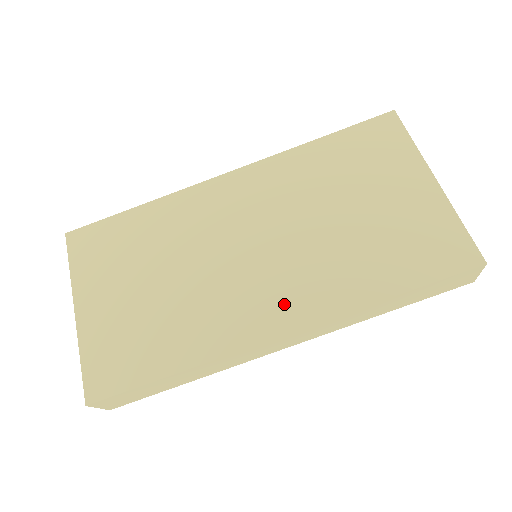
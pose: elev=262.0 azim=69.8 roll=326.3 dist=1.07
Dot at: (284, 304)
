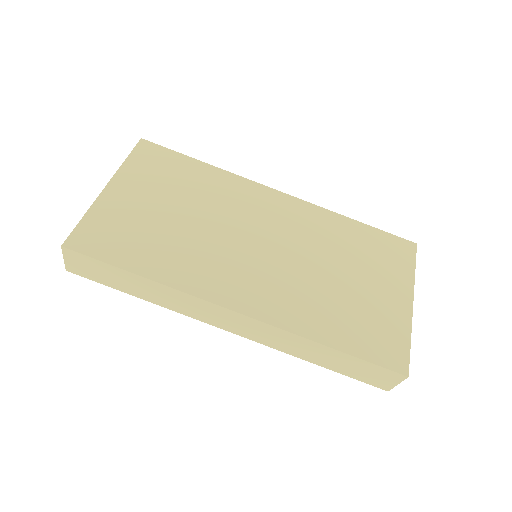
Dot at: (254, 294)
